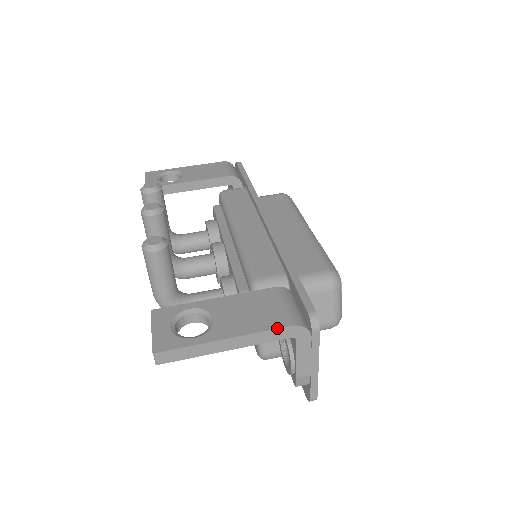
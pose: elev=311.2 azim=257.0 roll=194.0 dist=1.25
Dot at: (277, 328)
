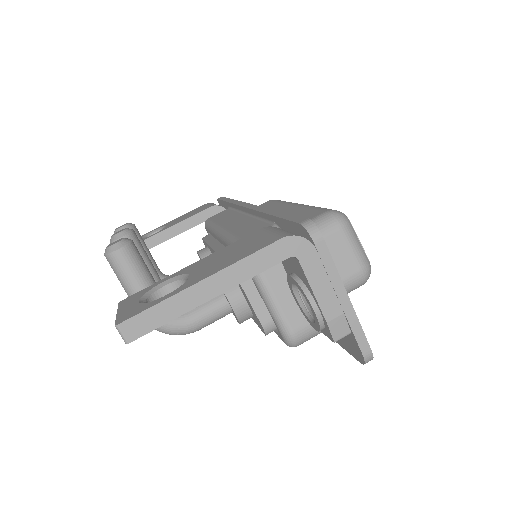
Dot at: (264, 247)
